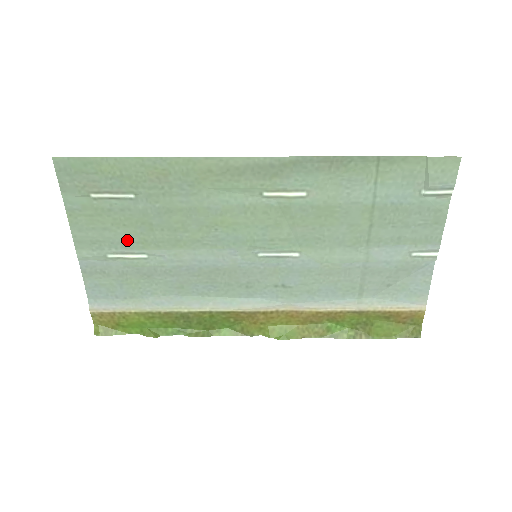
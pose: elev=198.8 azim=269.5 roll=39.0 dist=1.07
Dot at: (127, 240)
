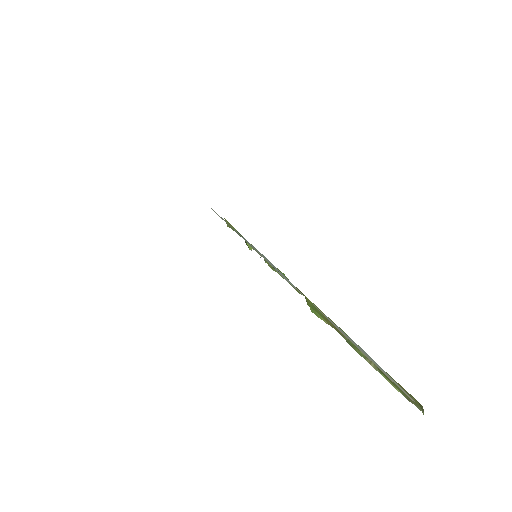
Dot at: occluded
